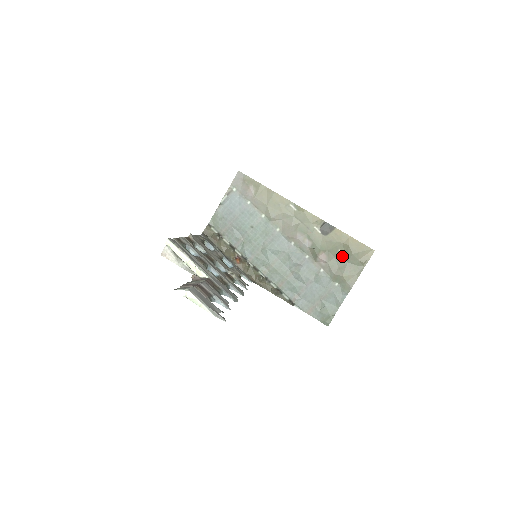
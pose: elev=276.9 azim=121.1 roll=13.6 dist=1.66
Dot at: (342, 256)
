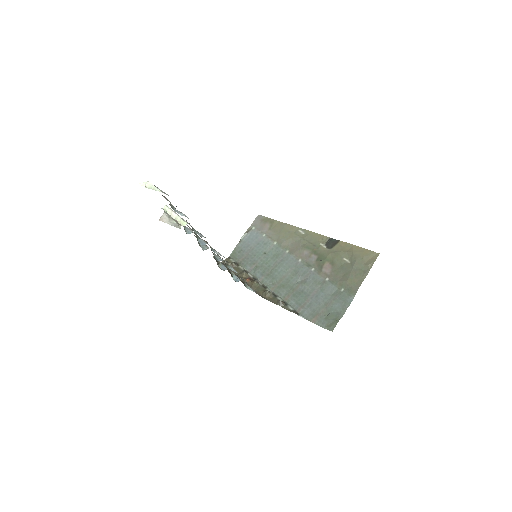
Dot at: (347, 264)
